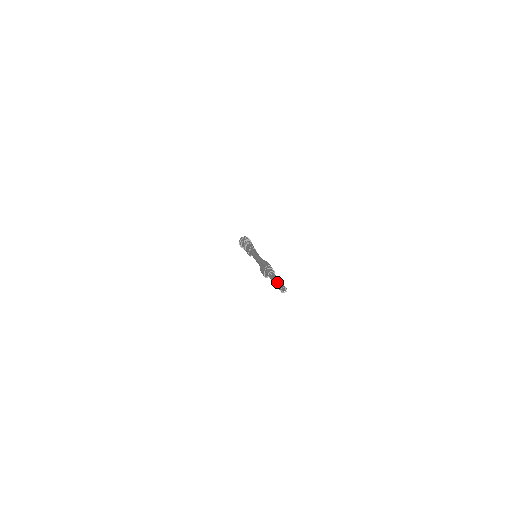
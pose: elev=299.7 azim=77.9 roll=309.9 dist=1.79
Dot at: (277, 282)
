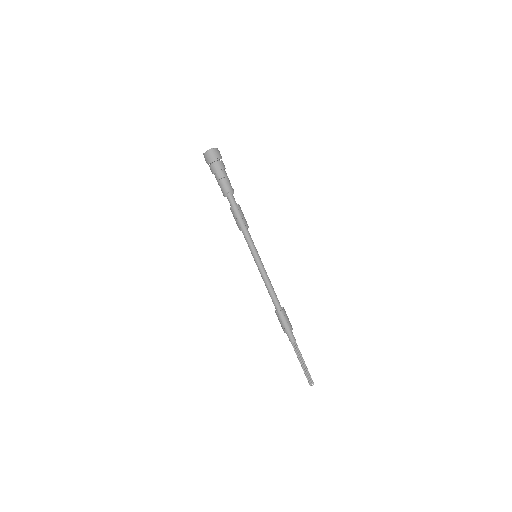
Dot at: (305, 372)
